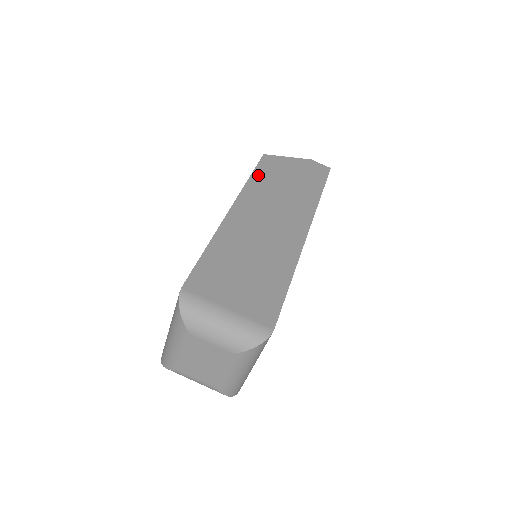
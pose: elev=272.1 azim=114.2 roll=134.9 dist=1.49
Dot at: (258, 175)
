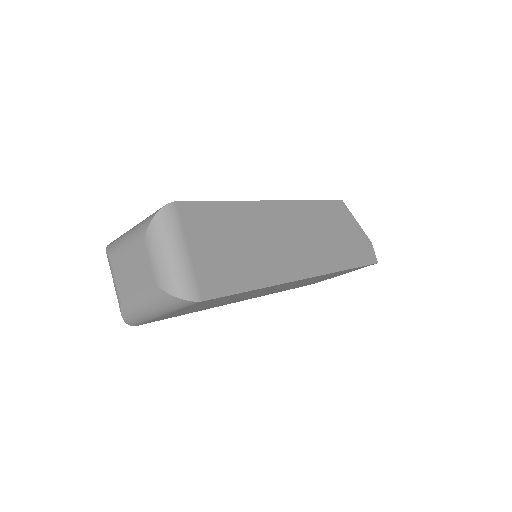
Dot at: (321, 206)
